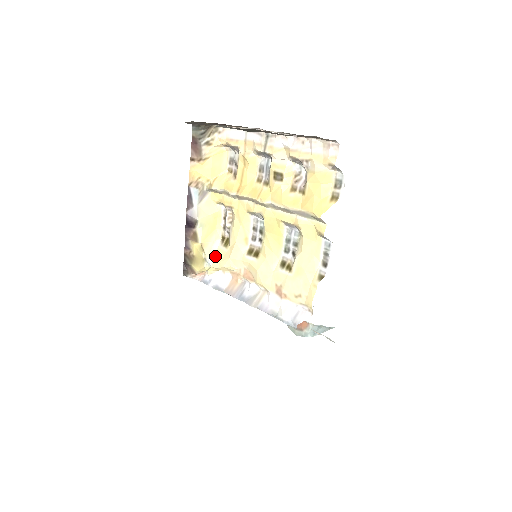
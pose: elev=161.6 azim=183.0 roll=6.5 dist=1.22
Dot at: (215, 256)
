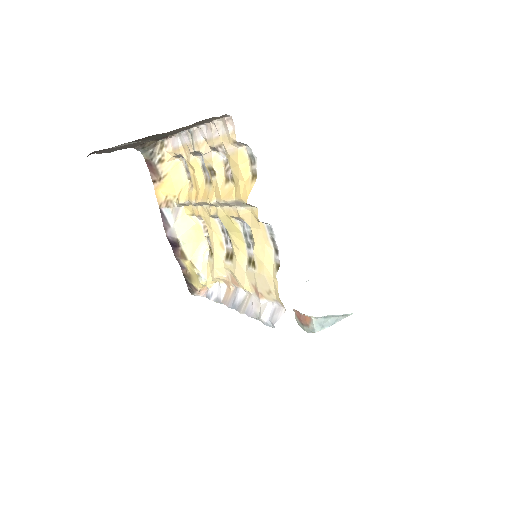
Dot at: (207, 269)
